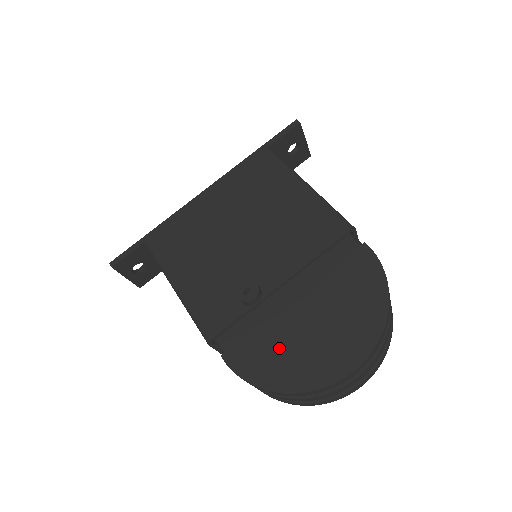
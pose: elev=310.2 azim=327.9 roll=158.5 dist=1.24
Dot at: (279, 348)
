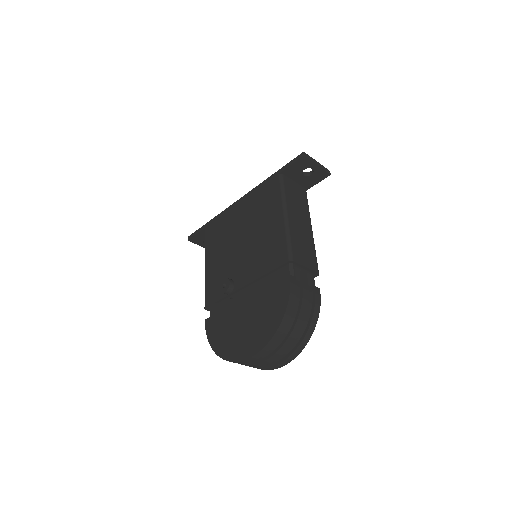
Dot at: (226, 328)
